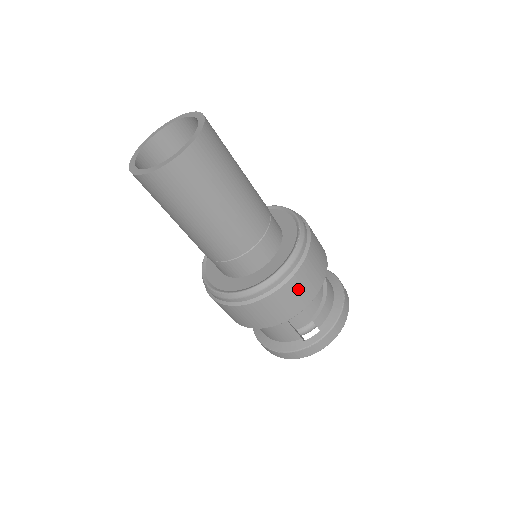
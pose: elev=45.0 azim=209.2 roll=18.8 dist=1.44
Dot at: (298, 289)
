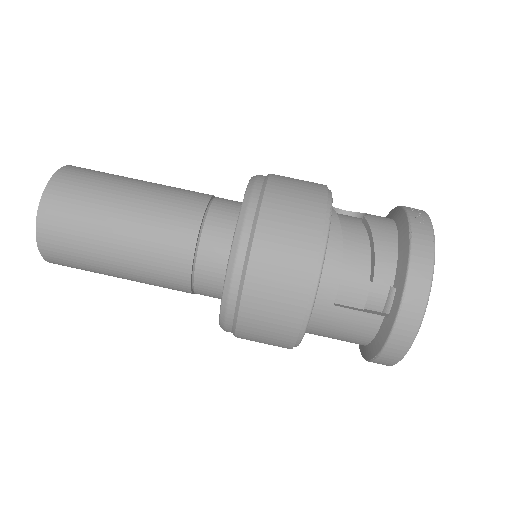
Dot at: (278, 252)
